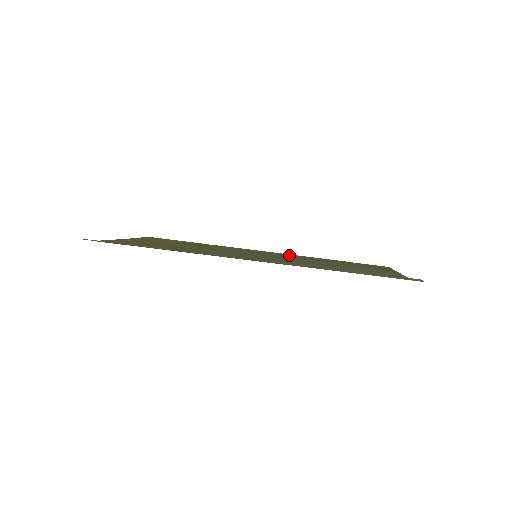
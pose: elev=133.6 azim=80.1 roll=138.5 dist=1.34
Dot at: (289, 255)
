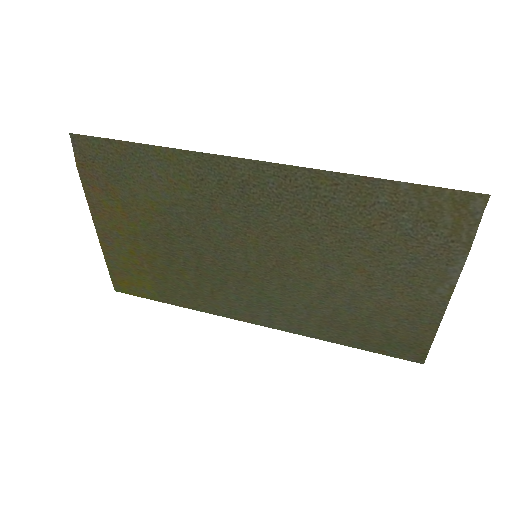
Dot at: (289, 321)
